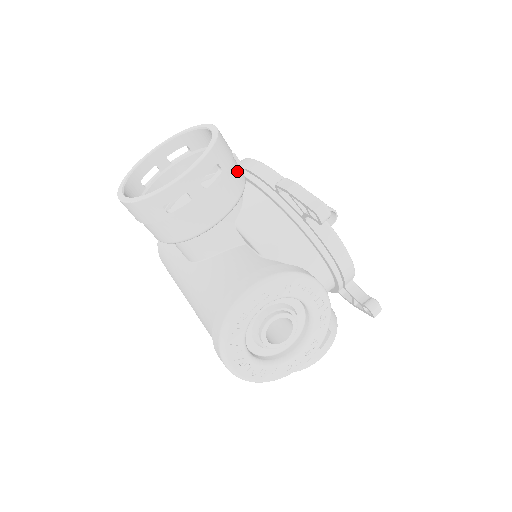
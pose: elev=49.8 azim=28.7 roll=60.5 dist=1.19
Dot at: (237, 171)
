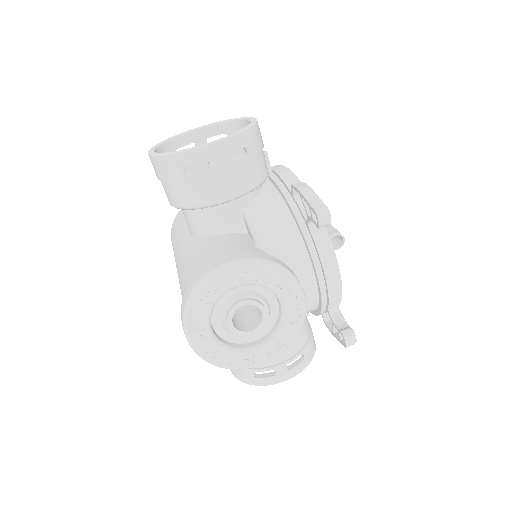
Dot at: (262, 164)
